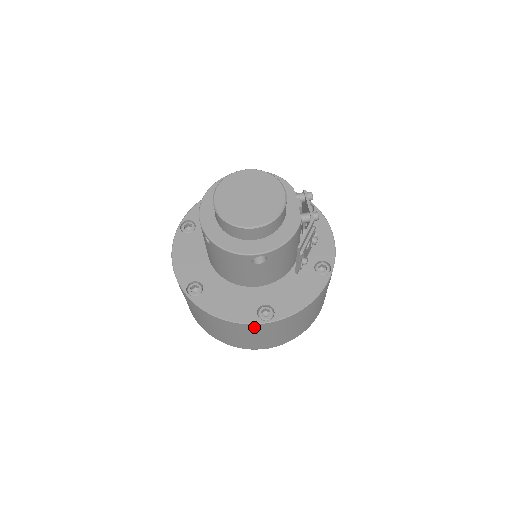
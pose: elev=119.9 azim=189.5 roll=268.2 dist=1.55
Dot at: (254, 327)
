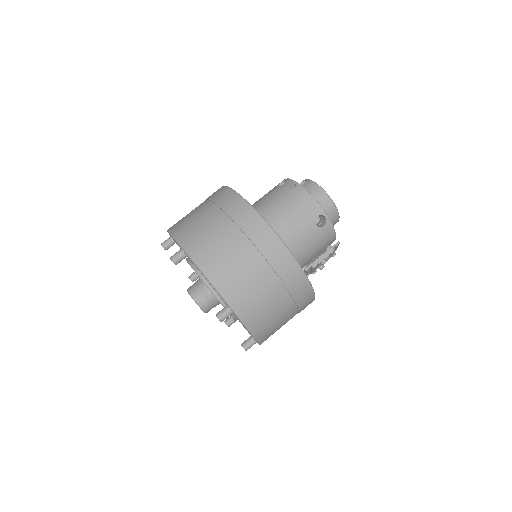
Dot at: (283, 255)
